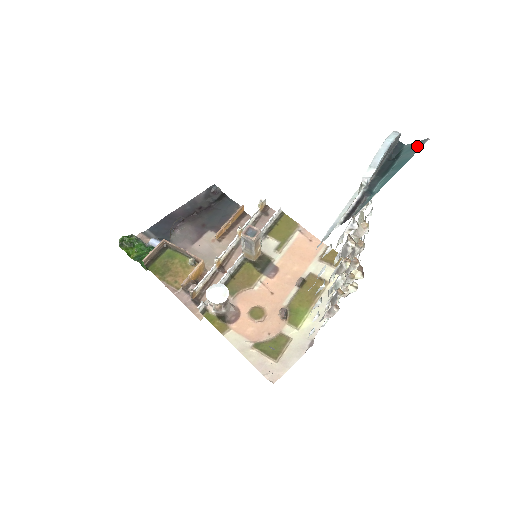
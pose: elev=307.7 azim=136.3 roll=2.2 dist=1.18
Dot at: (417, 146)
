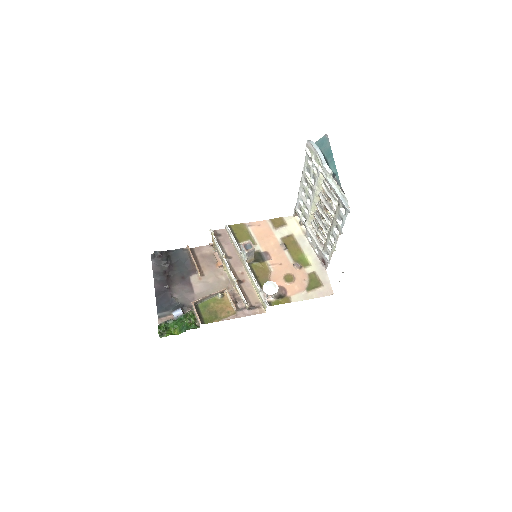
Dot at: (325, 141)
